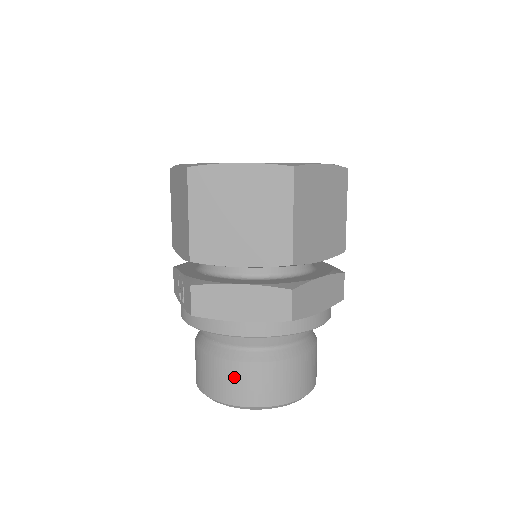
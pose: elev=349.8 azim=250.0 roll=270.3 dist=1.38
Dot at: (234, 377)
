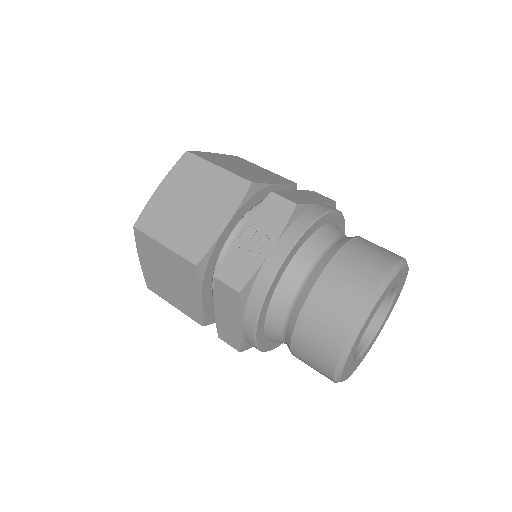
Dot at: (368, 246)
